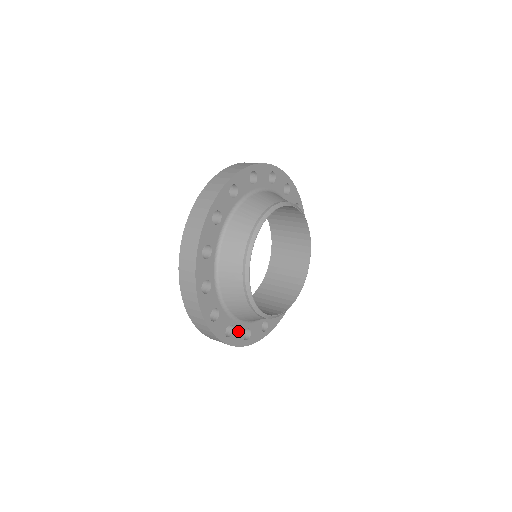
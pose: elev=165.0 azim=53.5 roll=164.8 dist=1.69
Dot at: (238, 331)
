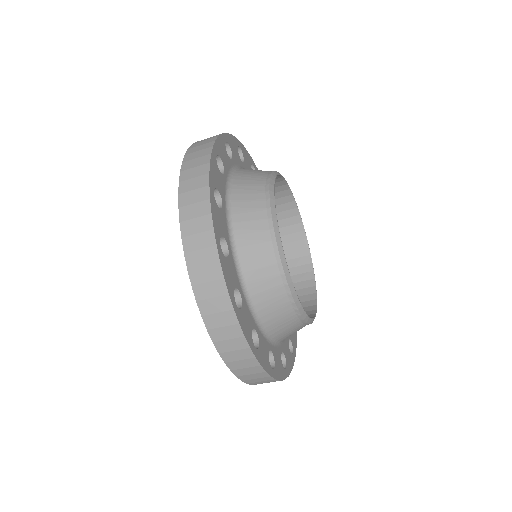
Dot at: (277, 358)
